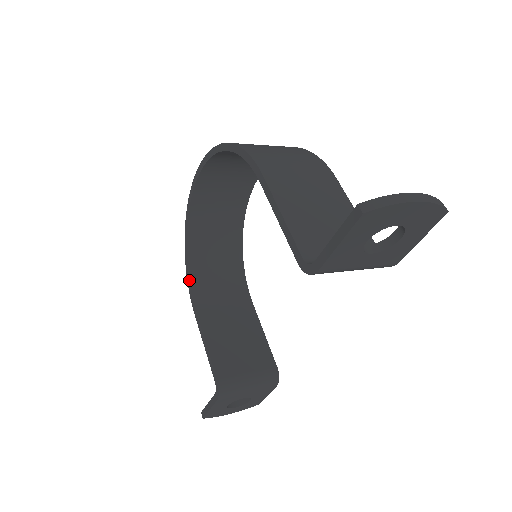
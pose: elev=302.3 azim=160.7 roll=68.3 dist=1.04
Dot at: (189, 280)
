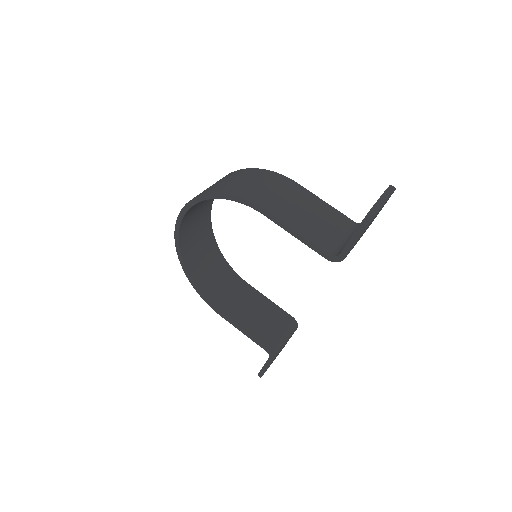
Dot at: (202, 295)
